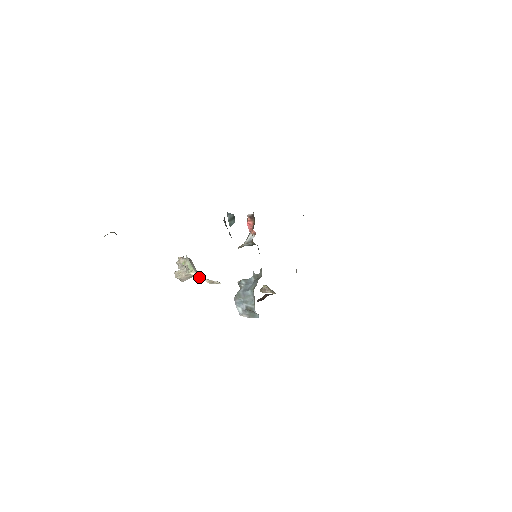
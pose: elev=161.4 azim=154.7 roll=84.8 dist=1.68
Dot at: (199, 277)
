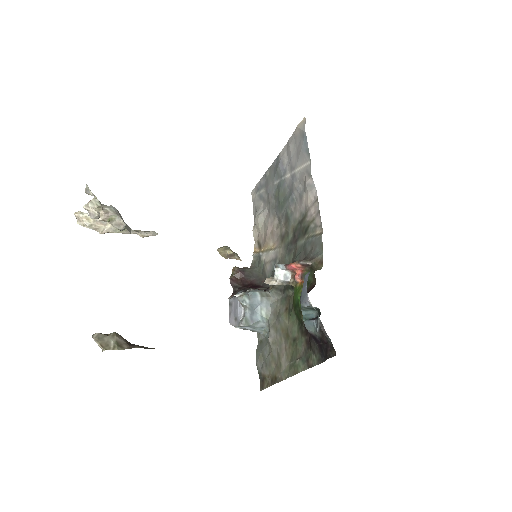
Dot at: (131, 233)
